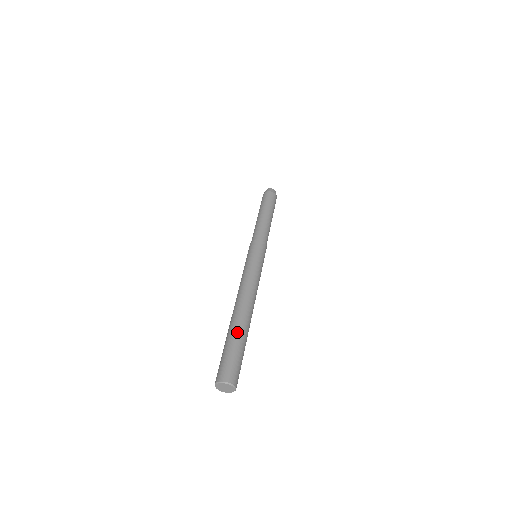
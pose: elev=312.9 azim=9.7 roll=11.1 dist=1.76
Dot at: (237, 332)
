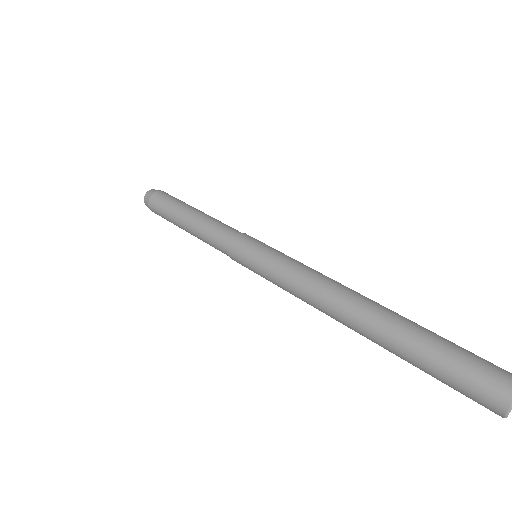
Dot at: (404, 342)
